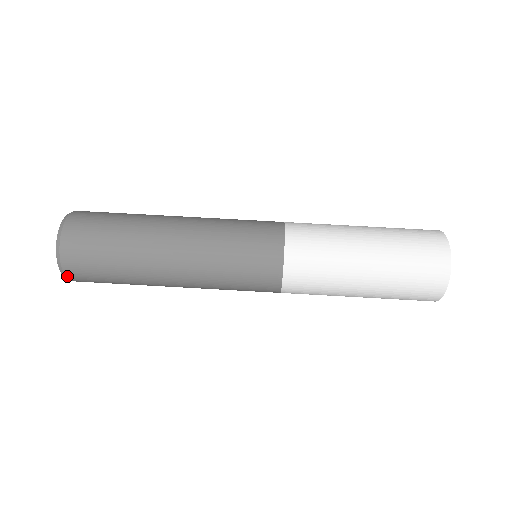
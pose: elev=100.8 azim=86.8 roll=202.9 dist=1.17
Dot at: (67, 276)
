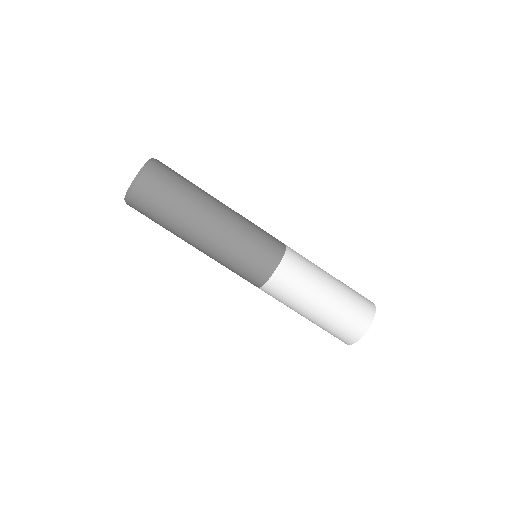
Dot at: occluded
